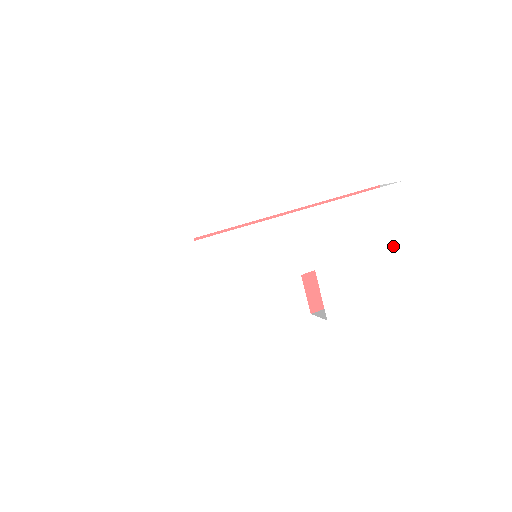
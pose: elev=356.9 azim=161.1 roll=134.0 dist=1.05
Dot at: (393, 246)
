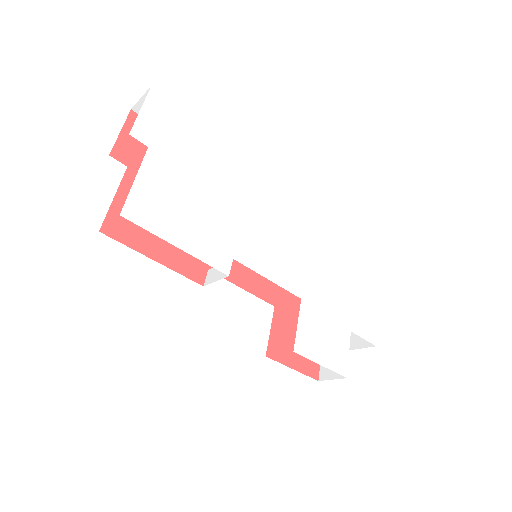
Dot at: (361, 336)
